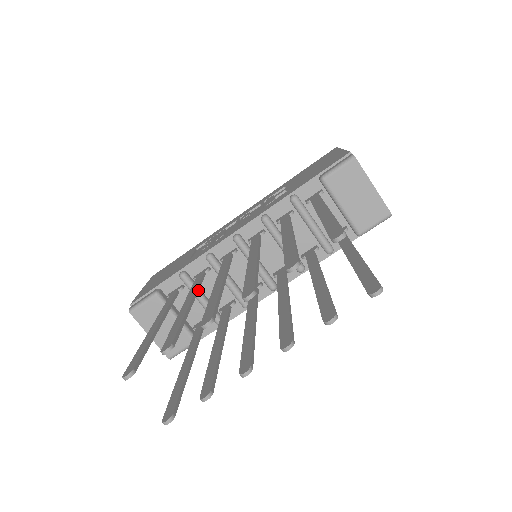
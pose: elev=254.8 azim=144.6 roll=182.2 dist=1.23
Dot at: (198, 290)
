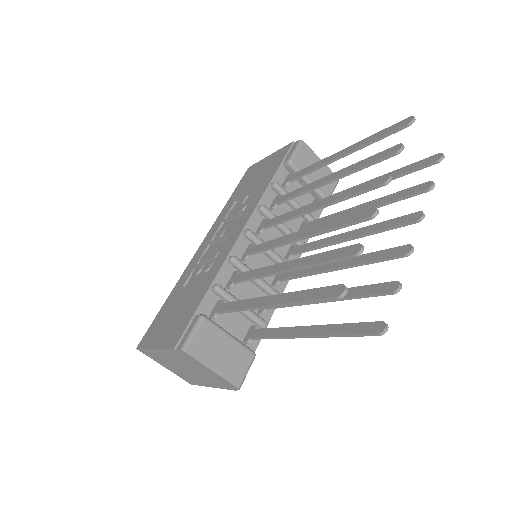
Dot at: (268, 268)
